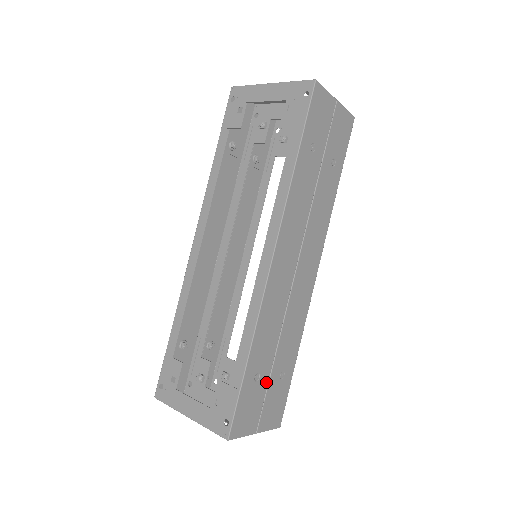
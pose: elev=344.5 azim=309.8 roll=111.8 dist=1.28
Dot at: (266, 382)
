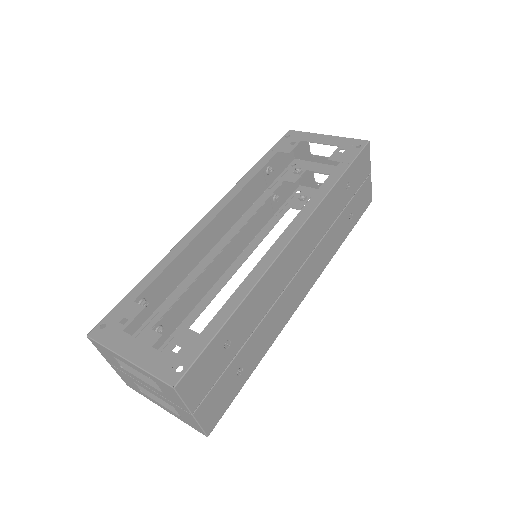
Dot at: (228, 361)
